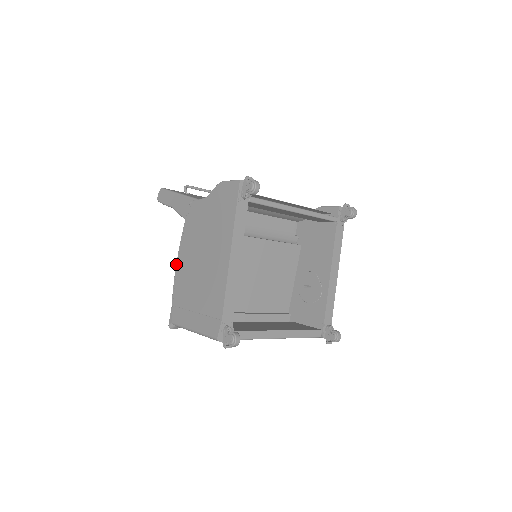
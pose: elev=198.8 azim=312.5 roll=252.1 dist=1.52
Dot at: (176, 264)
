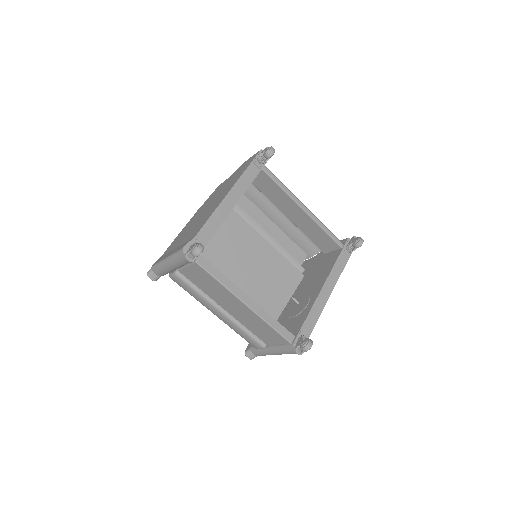
Dot at: occluded
